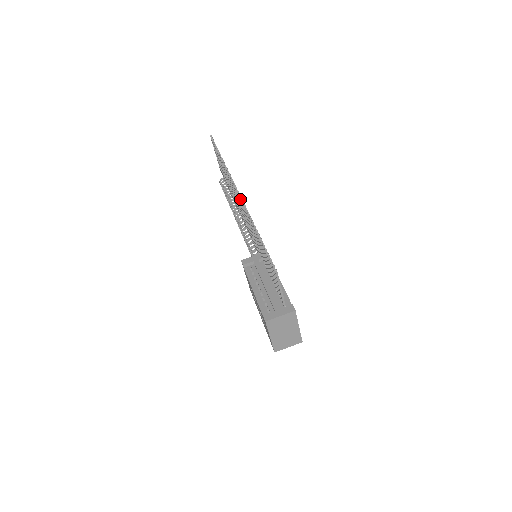
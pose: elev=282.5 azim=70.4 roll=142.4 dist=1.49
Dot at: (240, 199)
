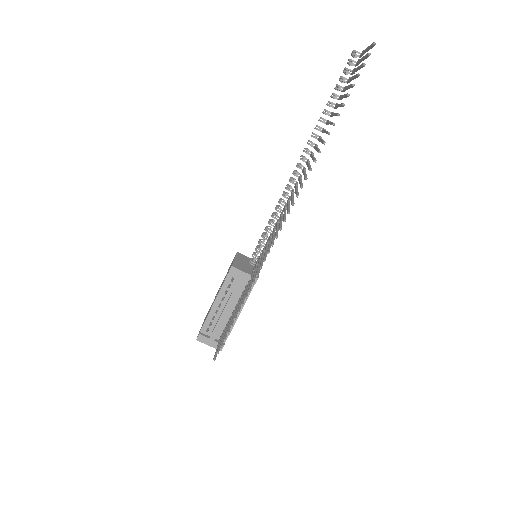
Dot at: (271, 245)
